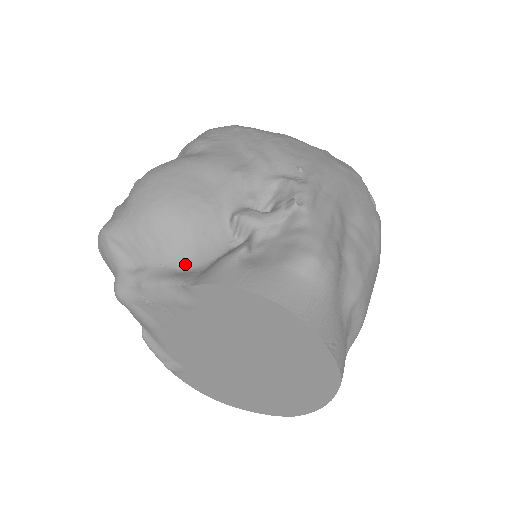
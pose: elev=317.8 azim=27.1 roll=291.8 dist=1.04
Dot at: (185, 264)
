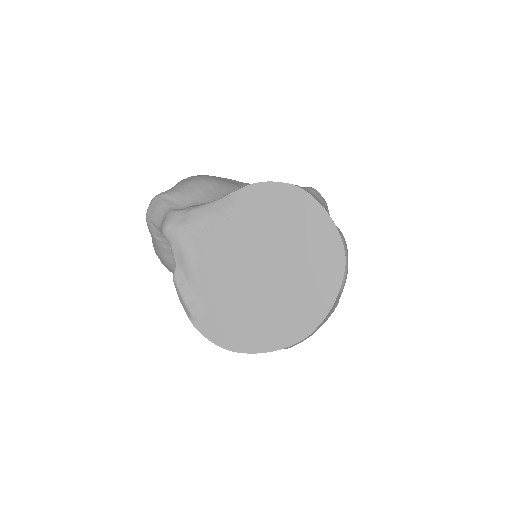
Dot at: occluded
